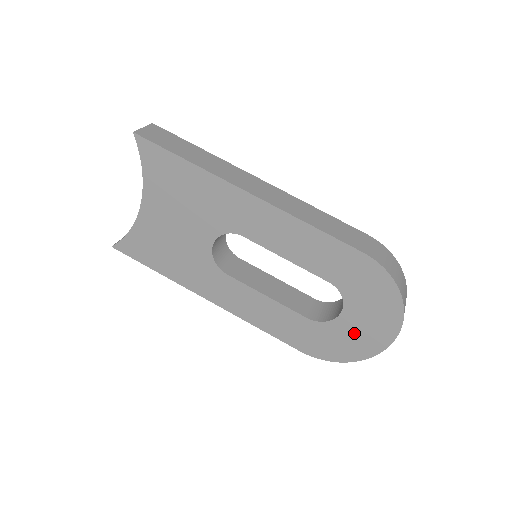
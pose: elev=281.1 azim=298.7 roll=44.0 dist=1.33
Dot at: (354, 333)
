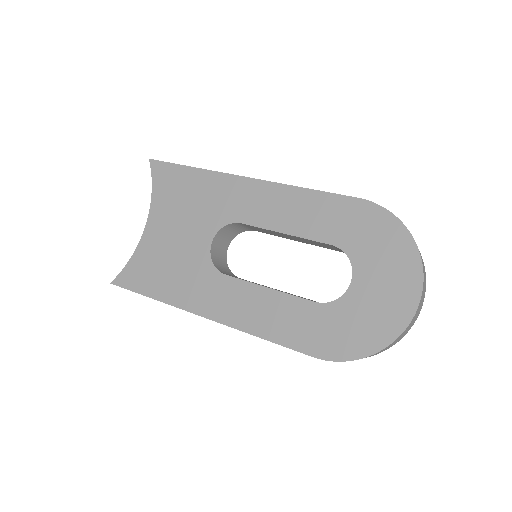
Dot at: (372, 304)
